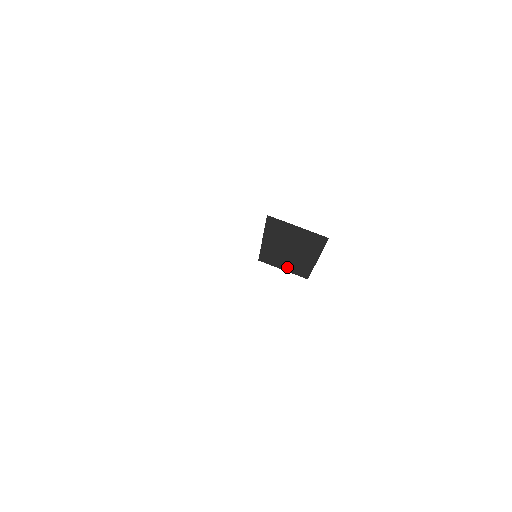
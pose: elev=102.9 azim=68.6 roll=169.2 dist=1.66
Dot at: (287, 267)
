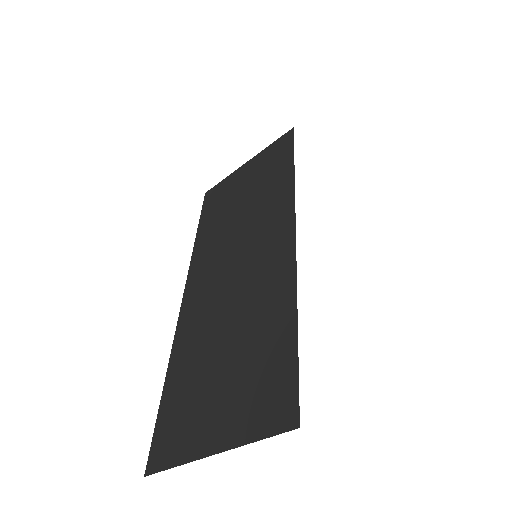
Dot at: occluded
